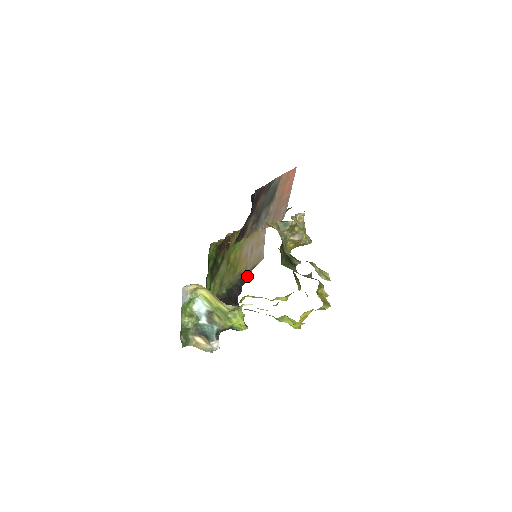
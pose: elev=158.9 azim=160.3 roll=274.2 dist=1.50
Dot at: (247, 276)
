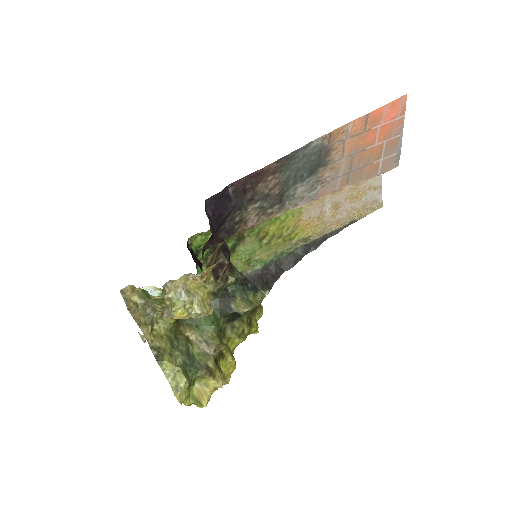
Dot at: (328, 237)
